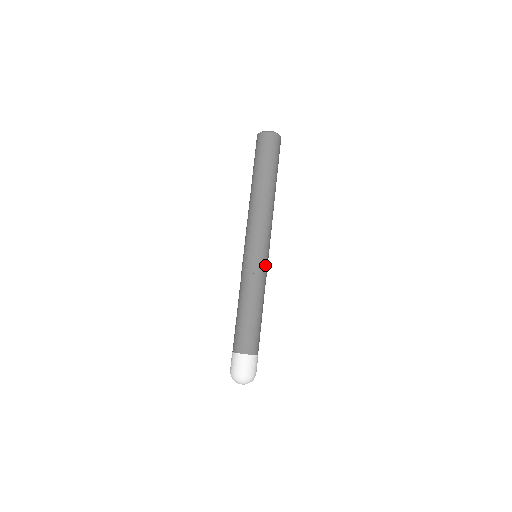
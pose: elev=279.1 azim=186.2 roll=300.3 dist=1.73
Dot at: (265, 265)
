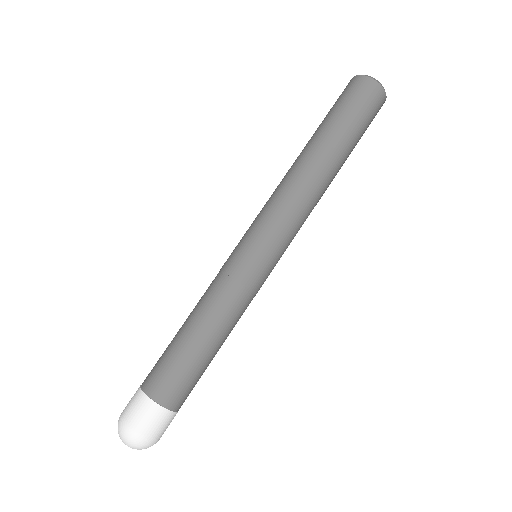
Dot at: (263, 278)
